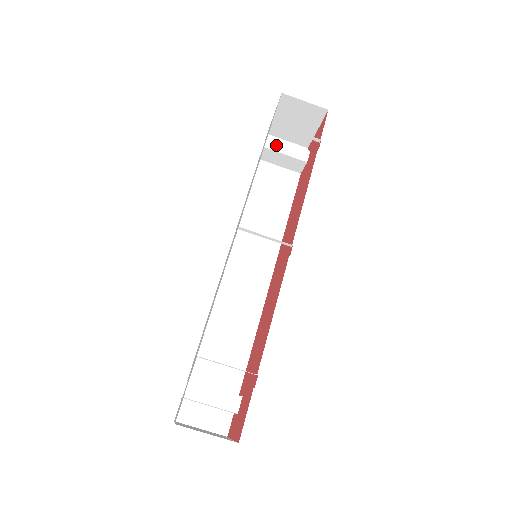
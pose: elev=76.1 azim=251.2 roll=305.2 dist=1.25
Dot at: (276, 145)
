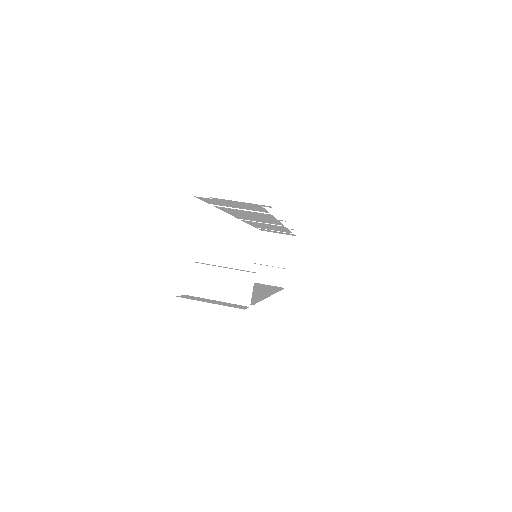
Dot at: occluded
